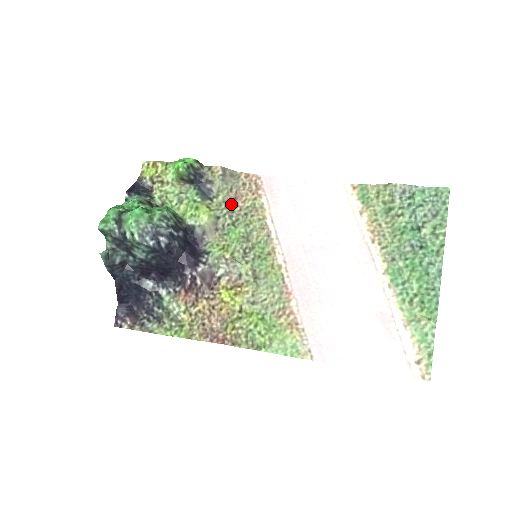
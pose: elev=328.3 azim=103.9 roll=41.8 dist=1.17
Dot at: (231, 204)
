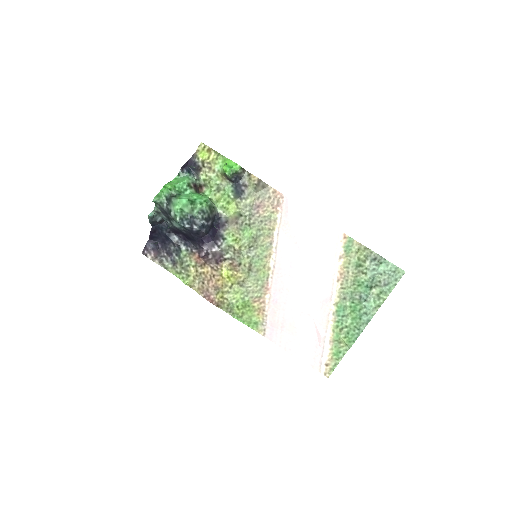
Dot at: (254, 209)
